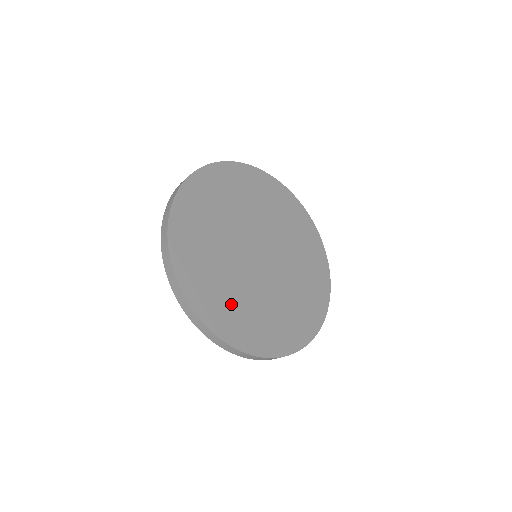
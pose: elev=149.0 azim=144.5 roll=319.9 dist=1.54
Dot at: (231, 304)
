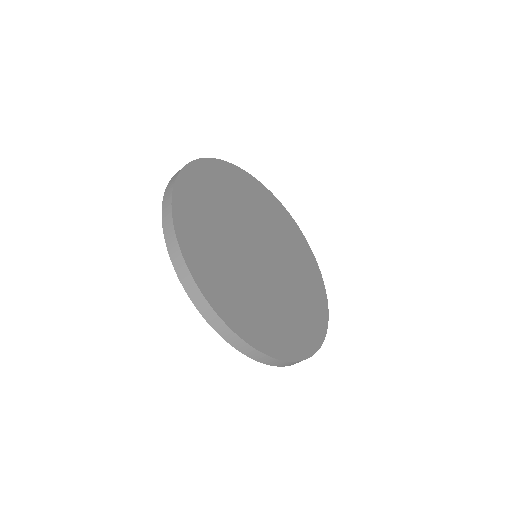
Dot at: (231, 286)
